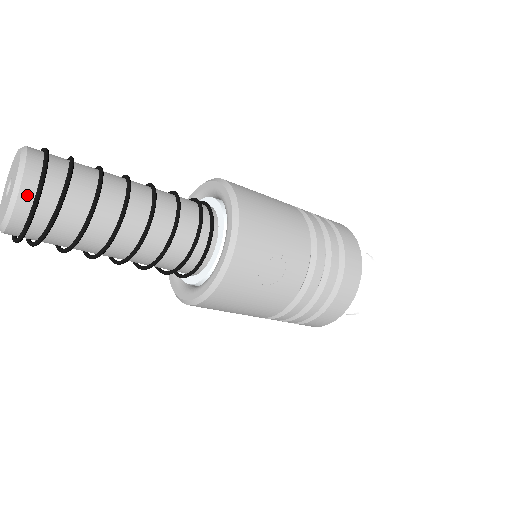
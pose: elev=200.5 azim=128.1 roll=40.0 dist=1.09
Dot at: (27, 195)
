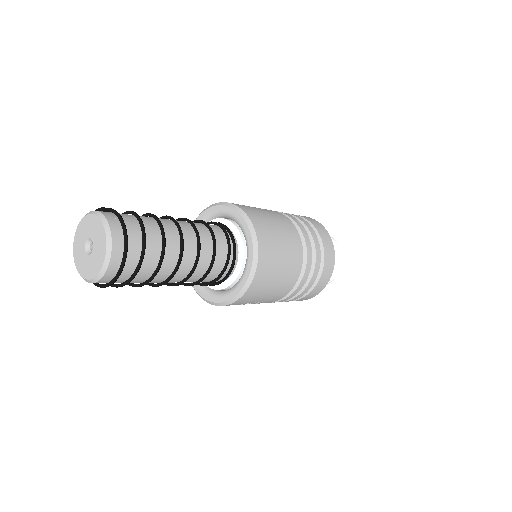
Dot at: occluded
